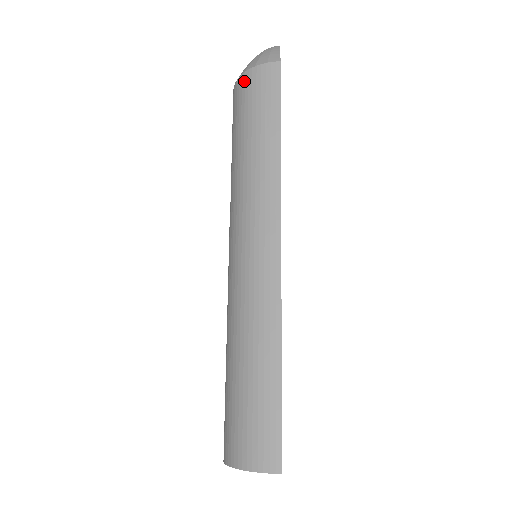
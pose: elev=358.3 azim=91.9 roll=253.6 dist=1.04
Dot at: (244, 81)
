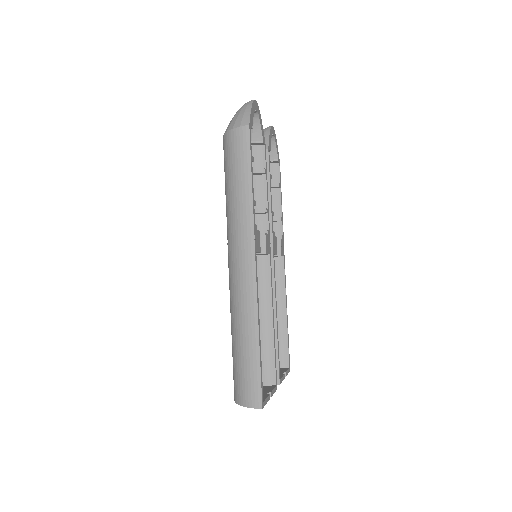
Dot at: (227, 139)
